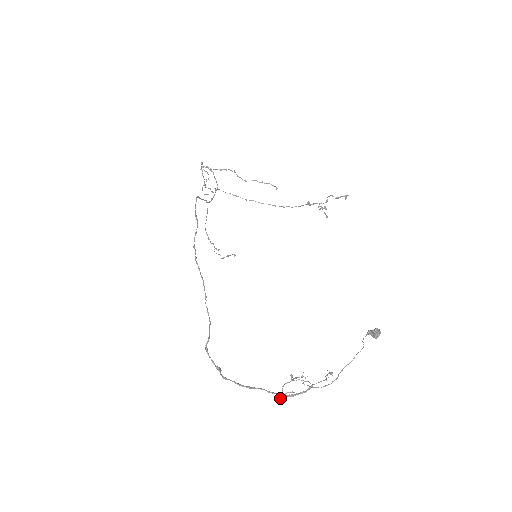
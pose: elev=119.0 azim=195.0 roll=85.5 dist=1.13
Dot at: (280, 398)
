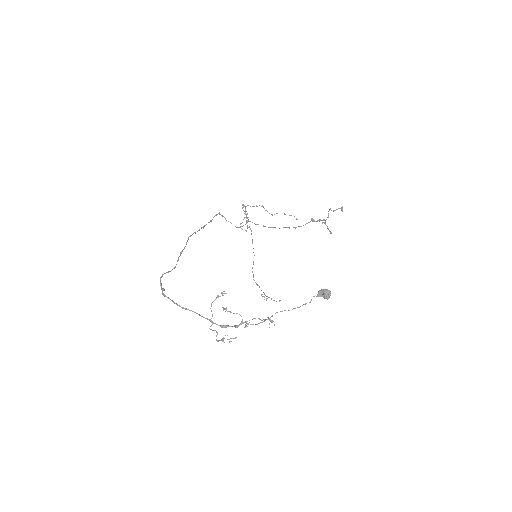
Dot at: (222, 340)
